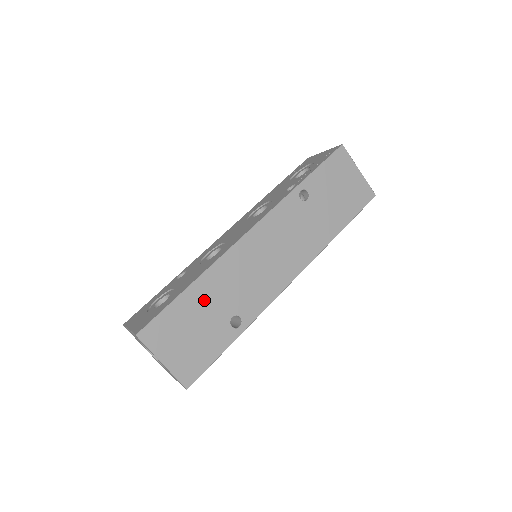
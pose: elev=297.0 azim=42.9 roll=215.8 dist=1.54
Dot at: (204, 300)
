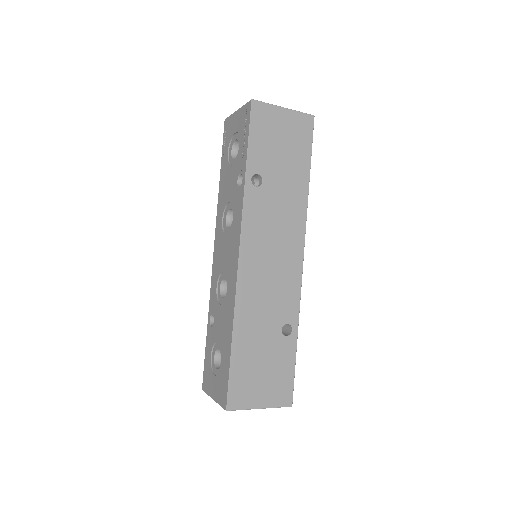
Dot at: (251, 340)
